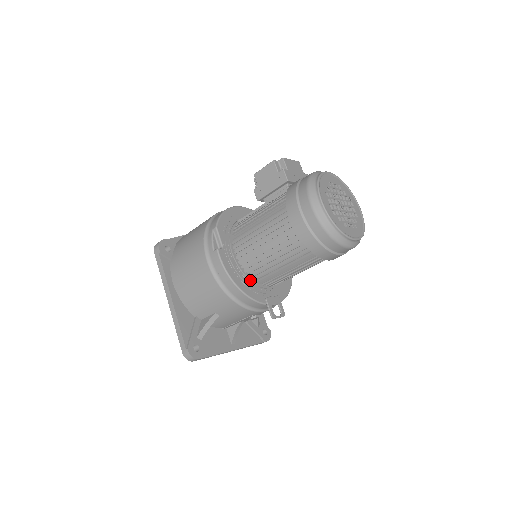
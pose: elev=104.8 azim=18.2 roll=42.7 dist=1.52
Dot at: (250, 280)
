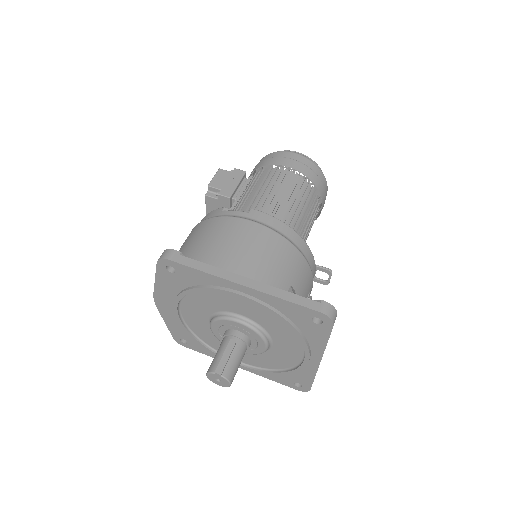
Dot at: occluded
